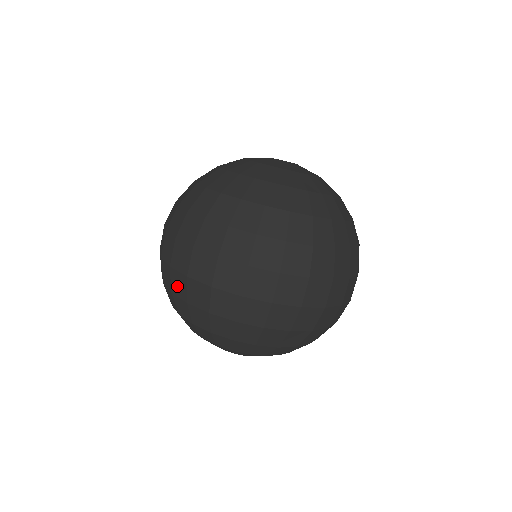
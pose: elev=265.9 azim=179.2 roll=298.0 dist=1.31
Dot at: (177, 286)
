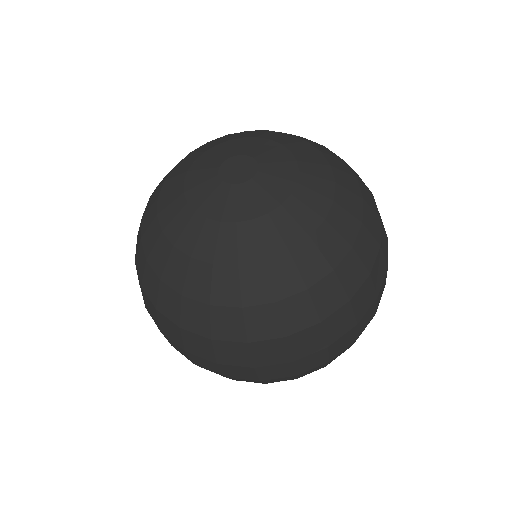
Dot at: occluded
